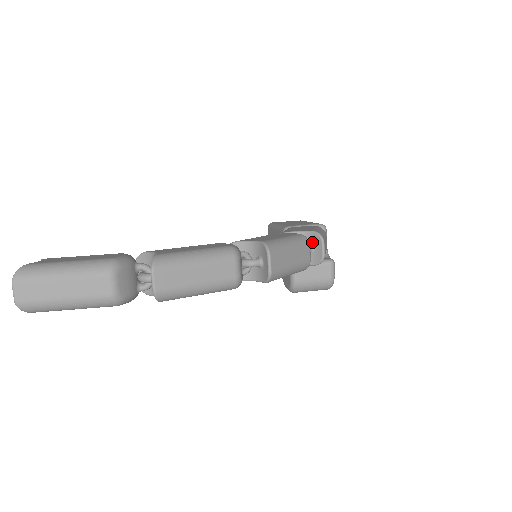
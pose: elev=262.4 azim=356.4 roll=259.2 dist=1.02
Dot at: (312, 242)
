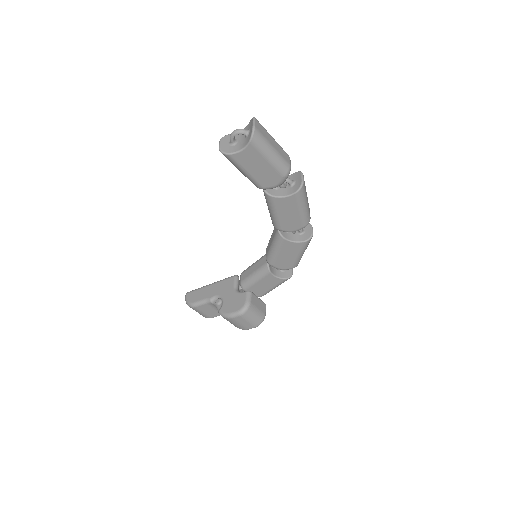
Dot at: occluded
